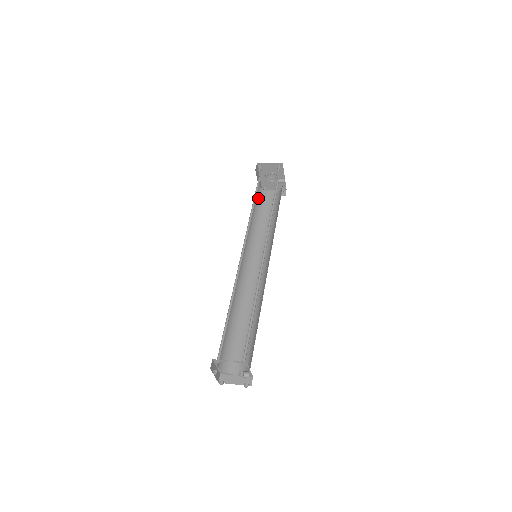
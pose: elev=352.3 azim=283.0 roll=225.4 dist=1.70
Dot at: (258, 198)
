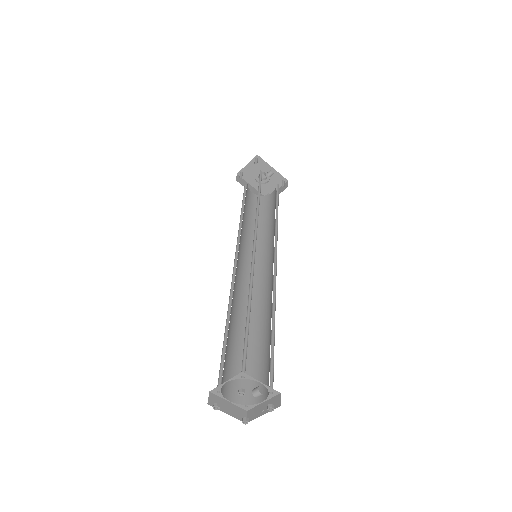
Dot at: (256, 206)
